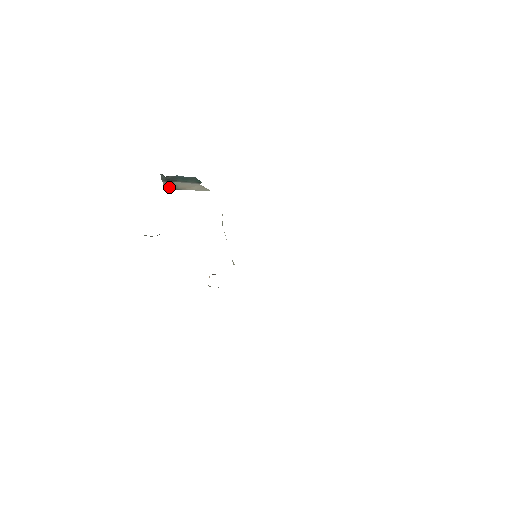
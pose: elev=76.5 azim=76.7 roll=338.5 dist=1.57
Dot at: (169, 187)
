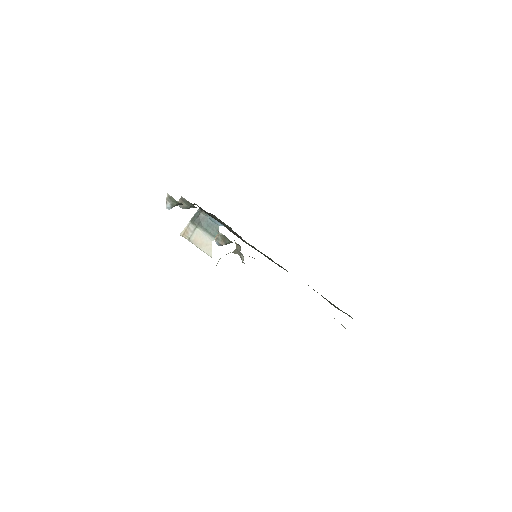
Dot at: (186, 234)
